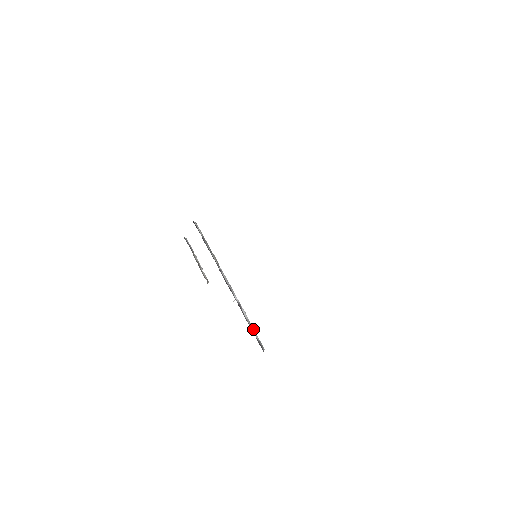
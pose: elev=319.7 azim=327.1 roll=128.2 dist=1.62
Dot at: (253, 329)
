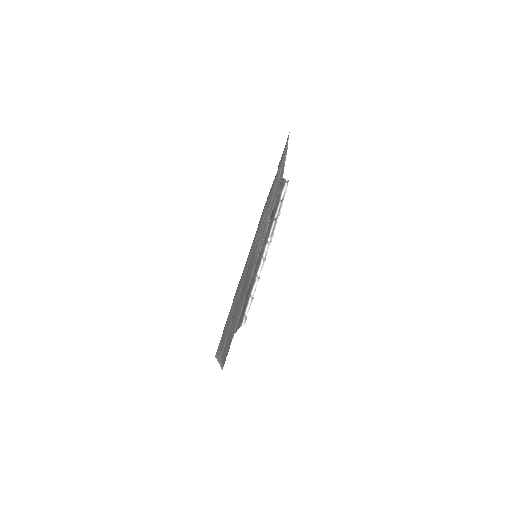
Dot at: (249, 305)
